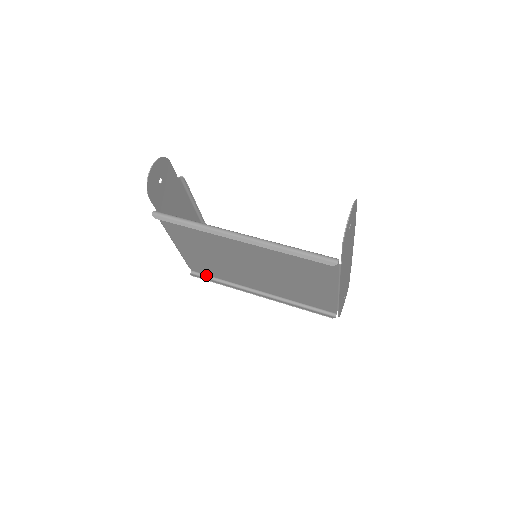
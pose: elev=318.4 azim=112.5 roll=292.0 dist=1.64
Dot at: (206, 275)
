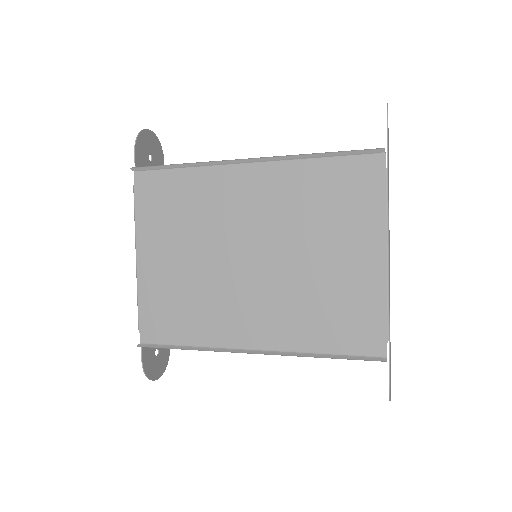
Dot at: (163, 344)
